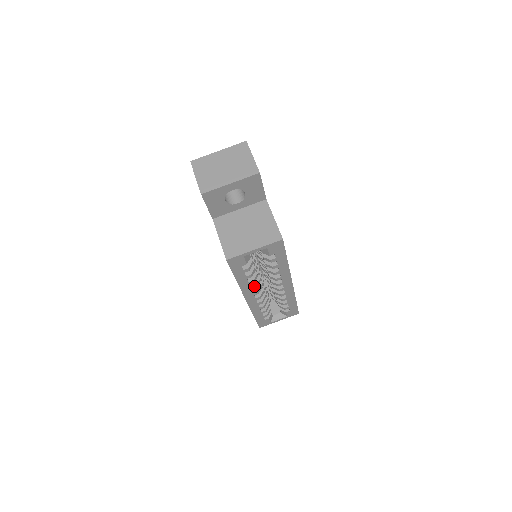
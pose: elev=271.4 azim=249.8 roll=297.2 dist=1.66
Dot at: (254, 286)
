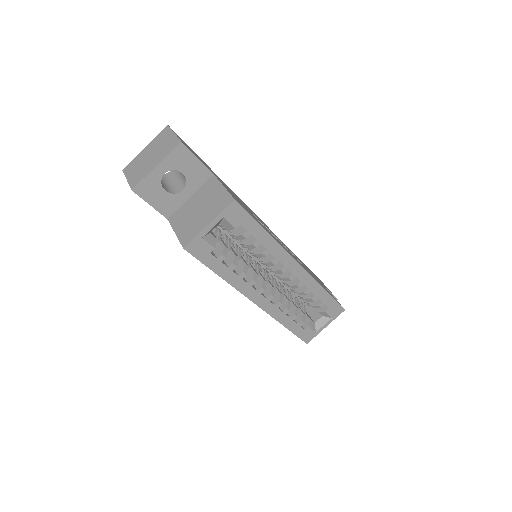
Dot at: (251, 280)
